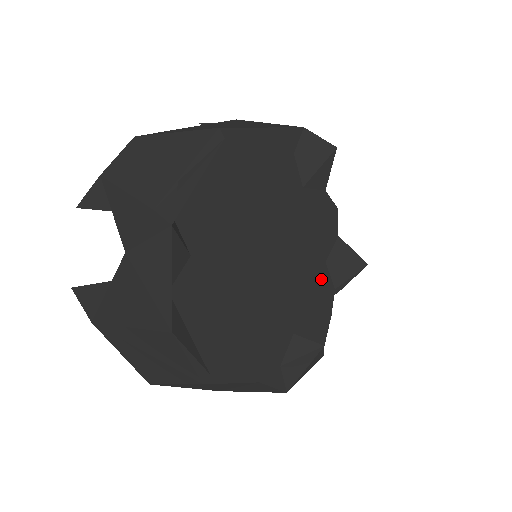
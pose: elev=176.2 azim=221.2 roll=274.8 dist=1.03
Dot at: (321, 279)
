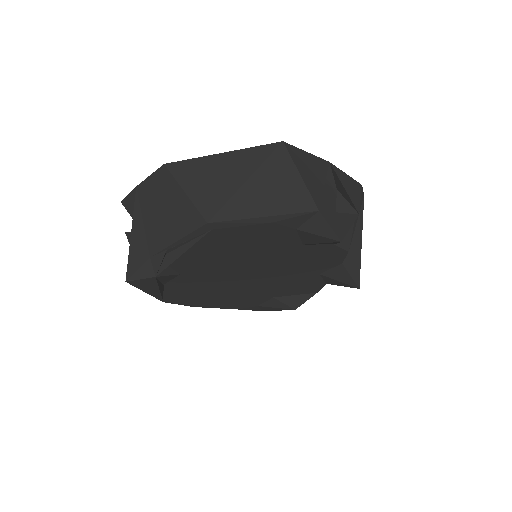
Dot at: (311, 280)
